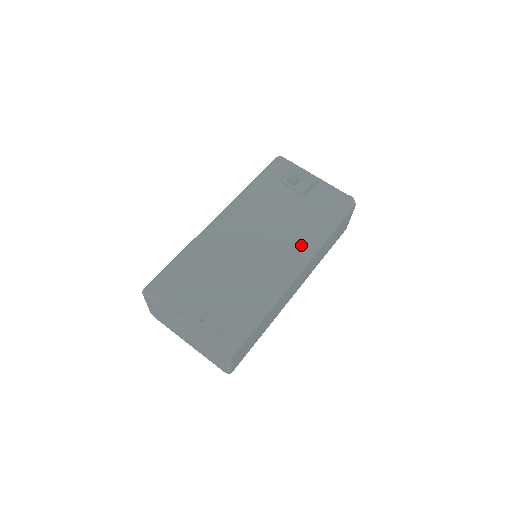
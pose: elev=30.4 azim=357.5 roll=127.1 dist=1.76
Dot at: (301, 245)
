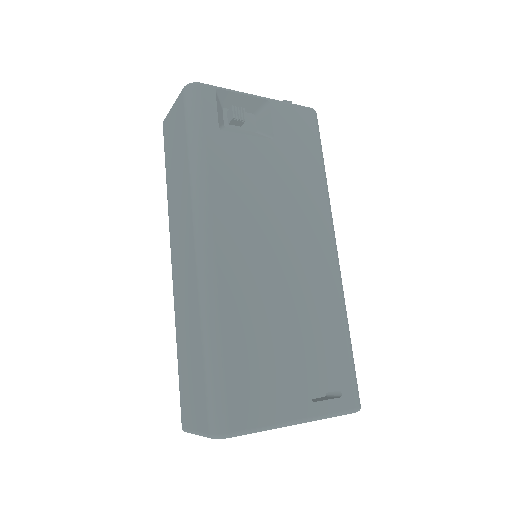
Dot at: (320, 214)
